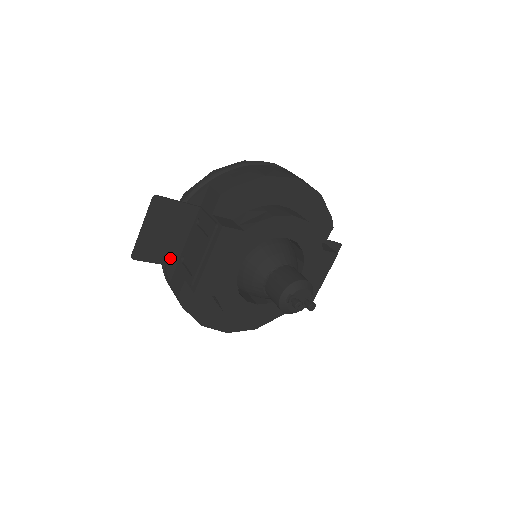
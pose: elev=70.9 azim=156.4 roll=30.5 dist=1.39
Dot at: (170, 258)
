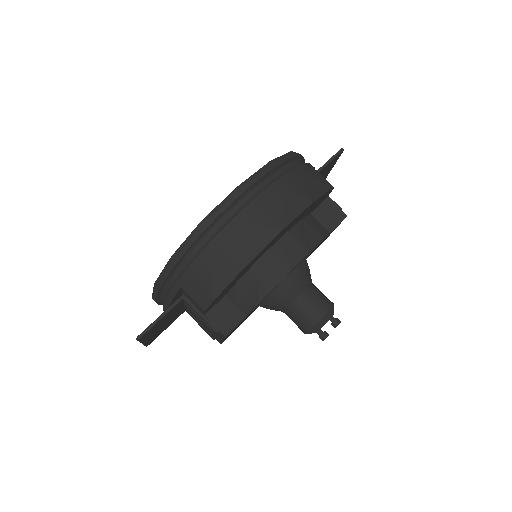
Dot at: (177, 316)
